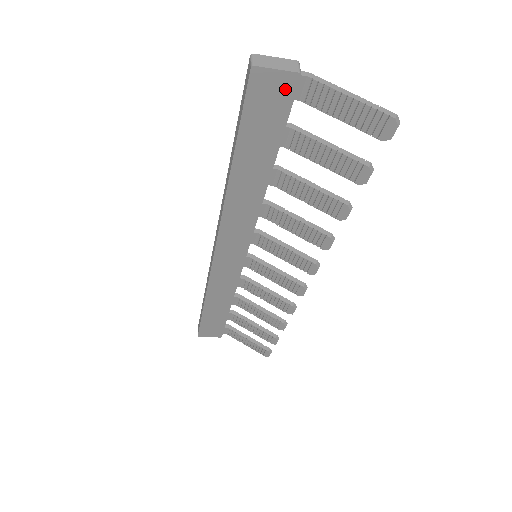
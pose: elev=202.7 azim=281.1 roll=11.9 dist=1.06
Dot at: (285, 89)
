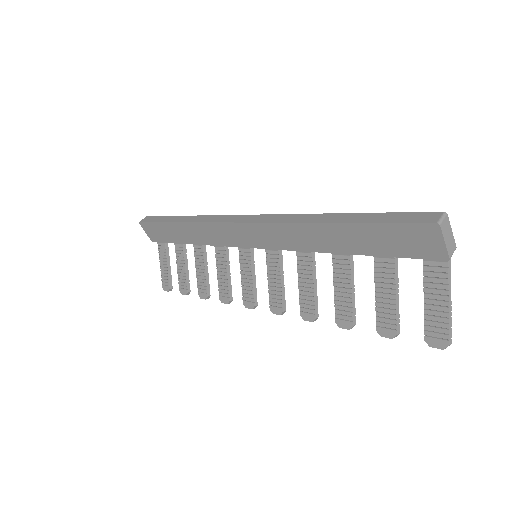
Dot at: (430, 251)
